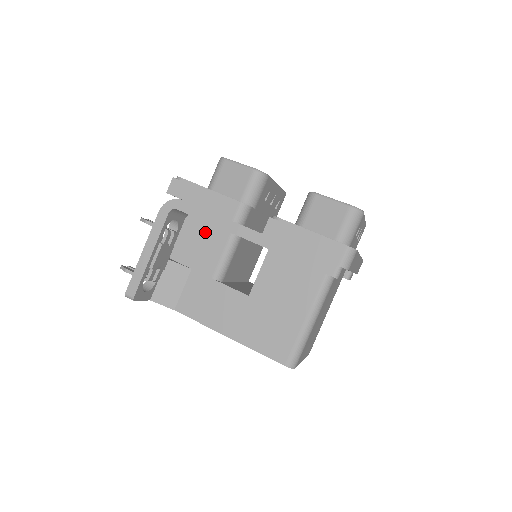
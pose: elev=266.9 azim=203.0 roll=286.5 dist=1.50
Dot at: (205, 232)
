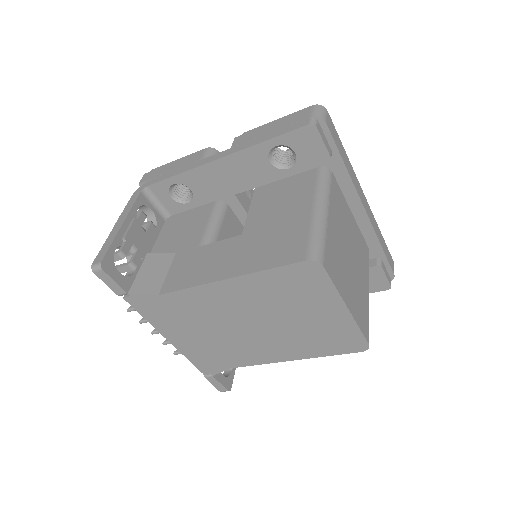
Dot at: (187, 223)
